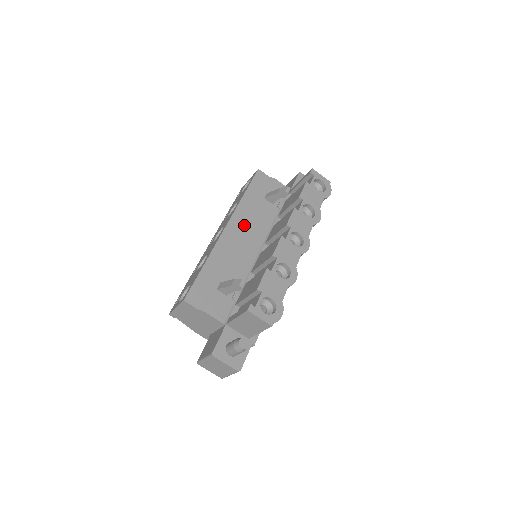
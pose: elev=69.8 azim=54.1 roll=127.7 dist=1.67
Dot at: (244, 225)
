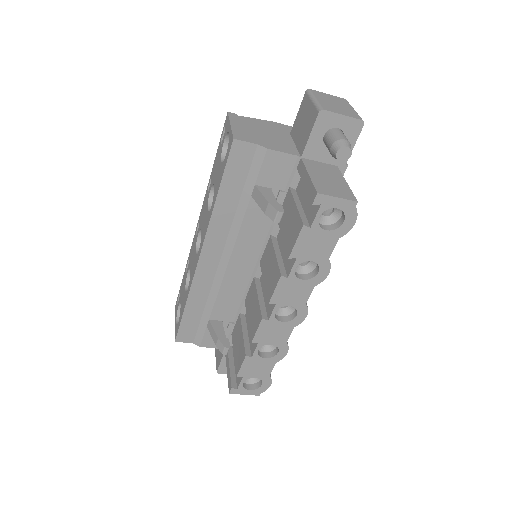
Dot at: (226, 245)
